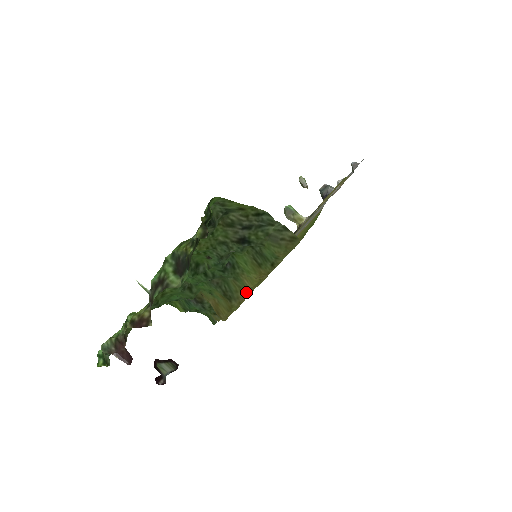
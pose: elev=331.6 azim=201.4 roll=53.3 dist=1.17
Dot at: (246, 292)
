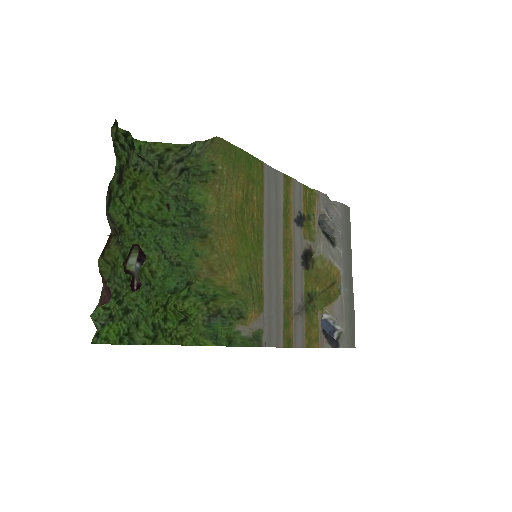
Dot at: (216, 220)
